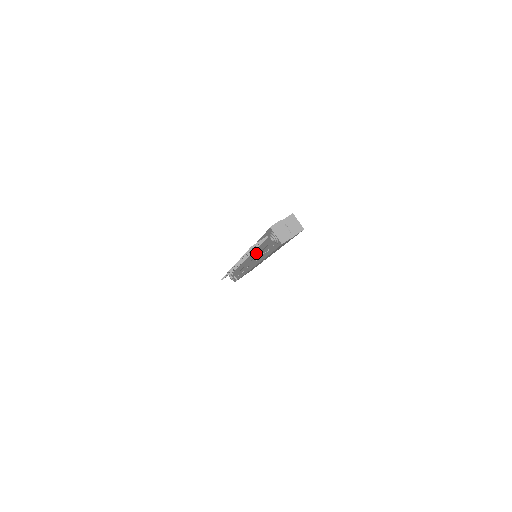
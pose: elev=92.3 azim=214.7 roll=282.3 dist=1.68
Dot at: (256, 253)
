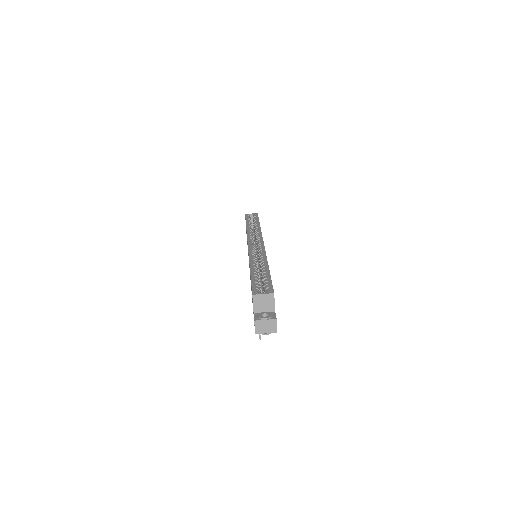
Dot at: occluded
